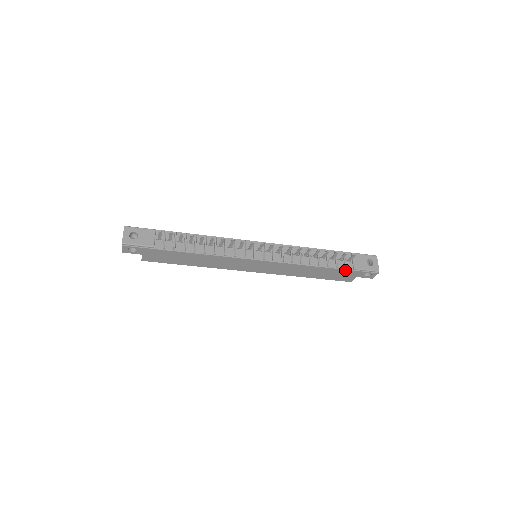
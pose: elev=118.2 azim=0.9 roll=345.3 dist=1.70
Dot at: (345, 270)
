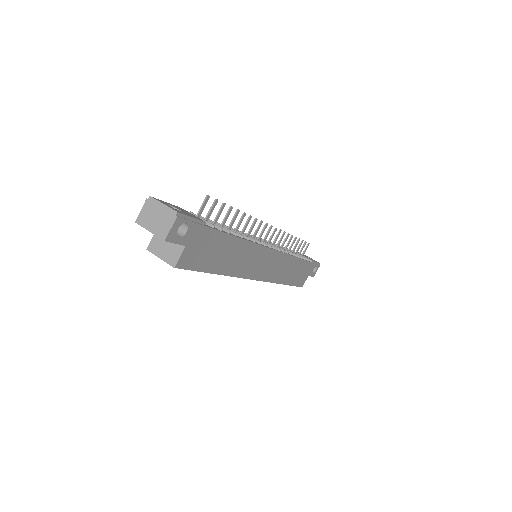
Dot at: (308, 263)
